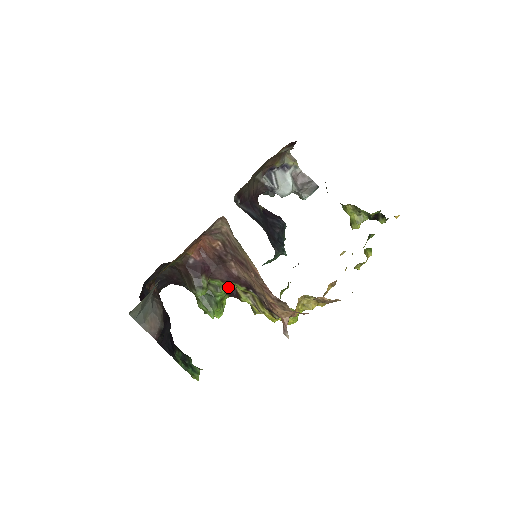
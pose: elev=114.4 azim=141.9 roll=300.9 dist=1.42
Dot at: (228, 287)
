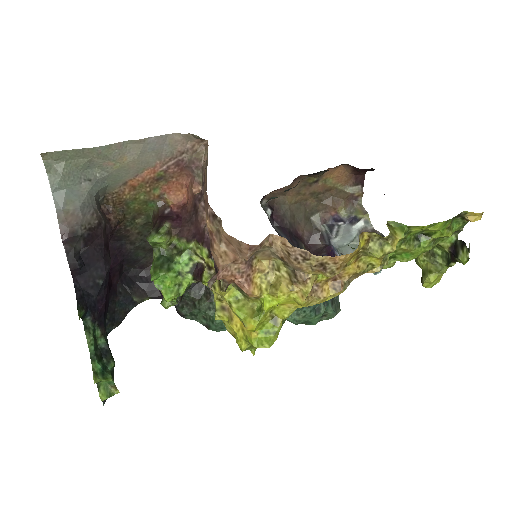
Dot at: (193, 256)
